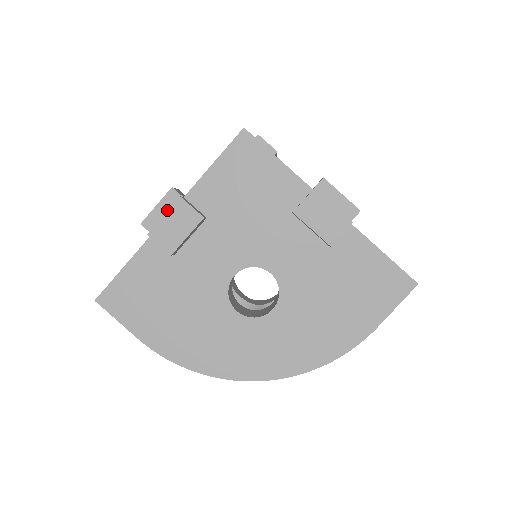
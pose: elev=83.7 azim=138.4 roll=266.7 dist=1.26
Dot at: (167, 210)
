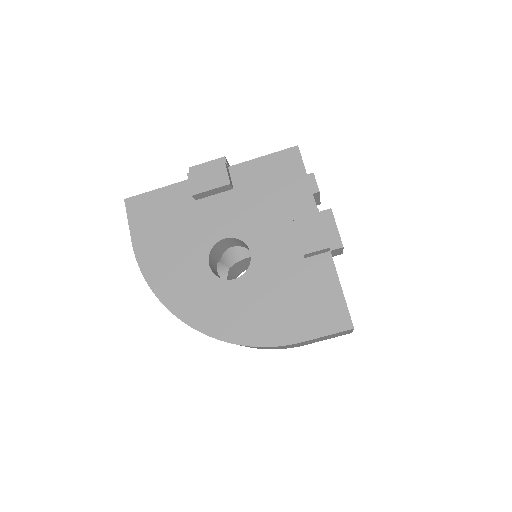
Dot at: occluded
